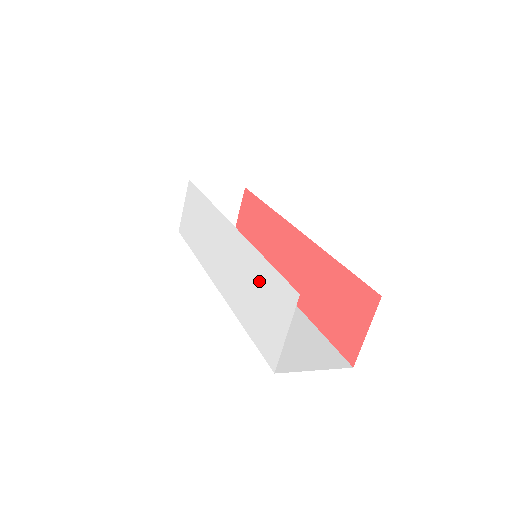
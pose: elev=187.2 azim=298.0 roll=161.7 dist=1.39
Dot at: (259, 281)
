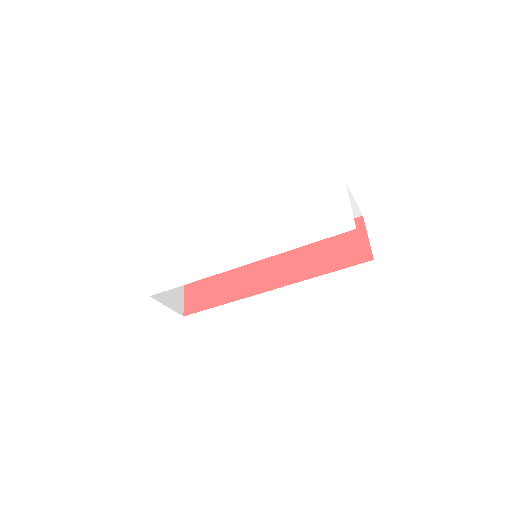
Dot at: (302, 211)
